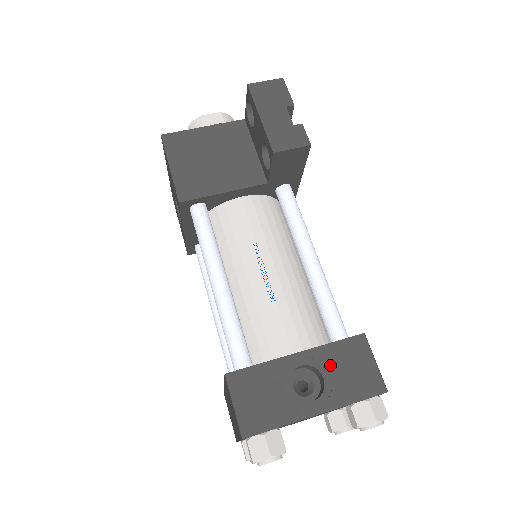
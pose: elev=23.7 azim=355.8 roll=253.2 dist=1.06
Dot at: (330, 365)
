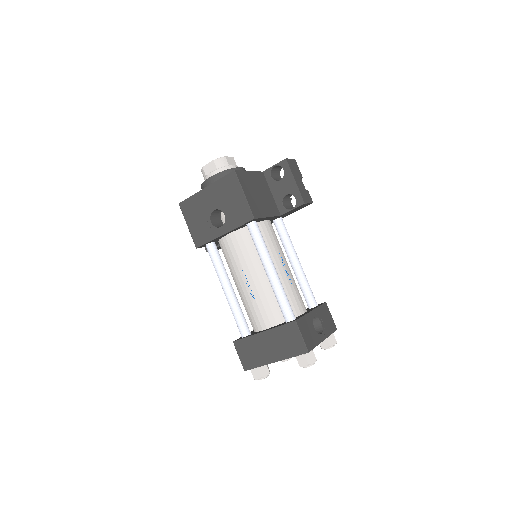
Dot at: (322, 317)
